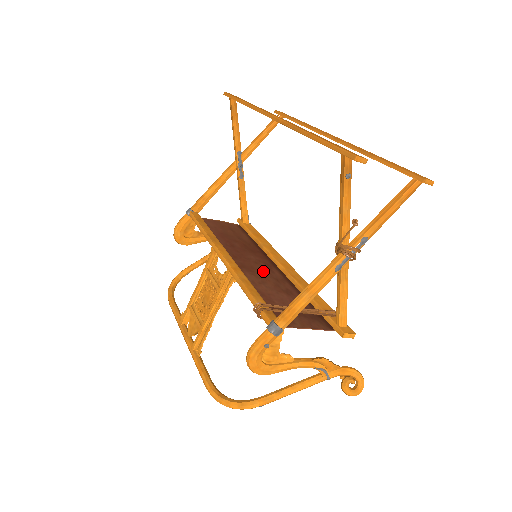
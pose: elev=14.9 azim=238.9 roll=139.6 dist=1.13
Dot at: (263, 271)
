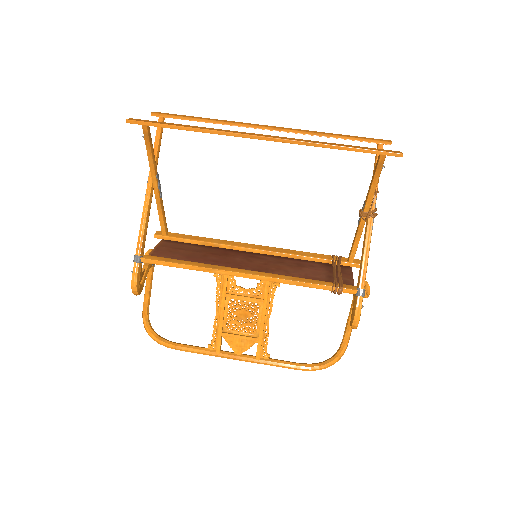
Dot at: (266, 263)
